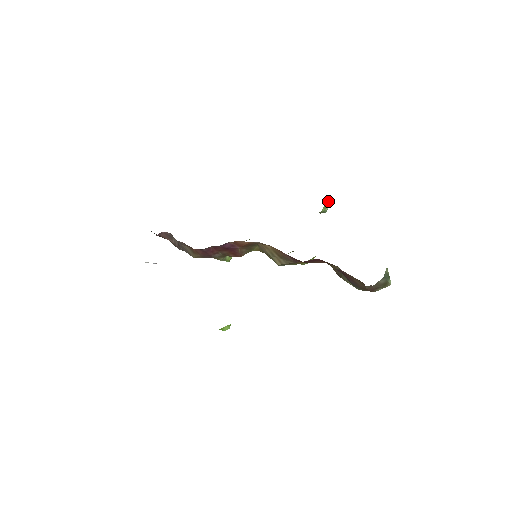
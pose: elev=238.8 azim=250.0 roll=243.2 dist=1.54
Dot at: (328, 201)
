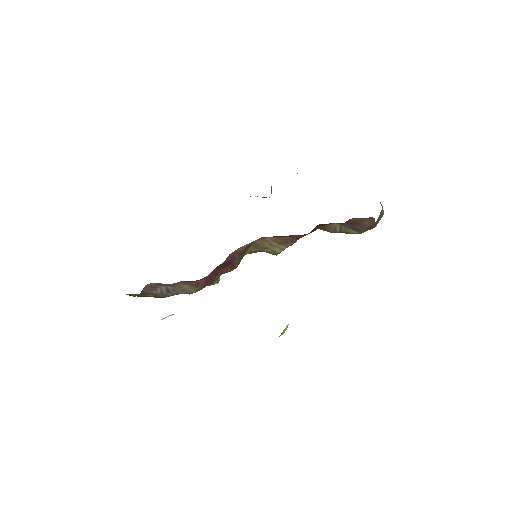
Dot at: occluded
